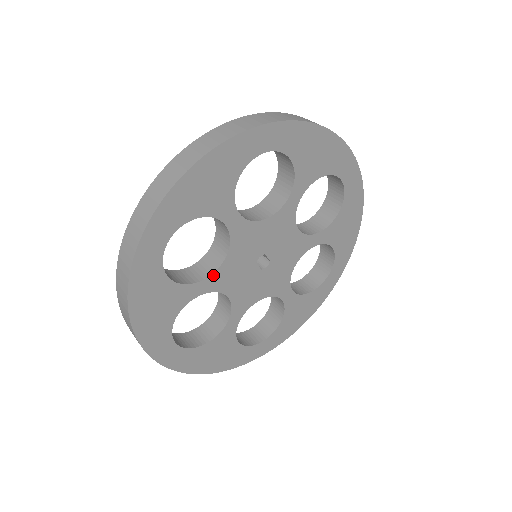
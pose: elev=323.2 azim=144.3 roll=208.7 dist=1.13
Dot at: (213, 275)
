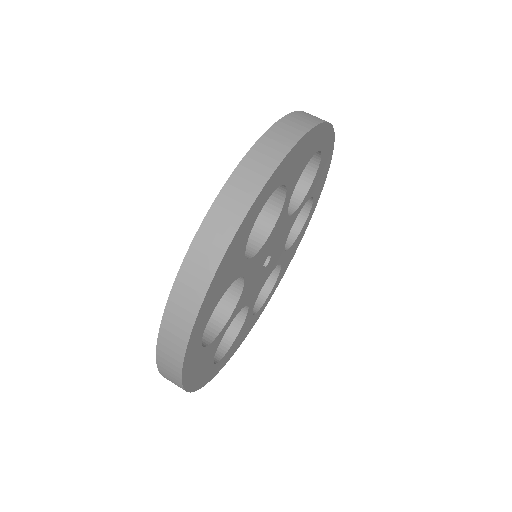
Dot at: (235, 309)
